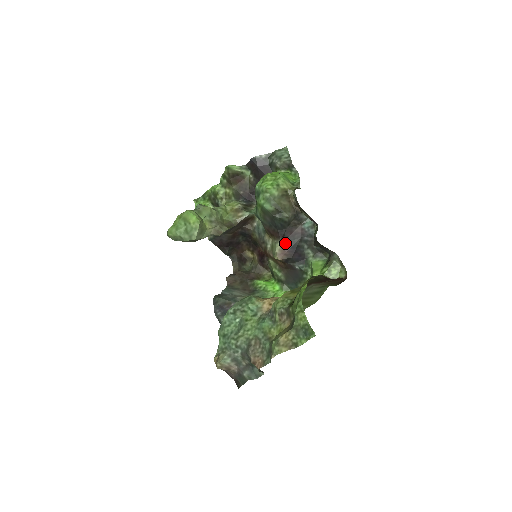
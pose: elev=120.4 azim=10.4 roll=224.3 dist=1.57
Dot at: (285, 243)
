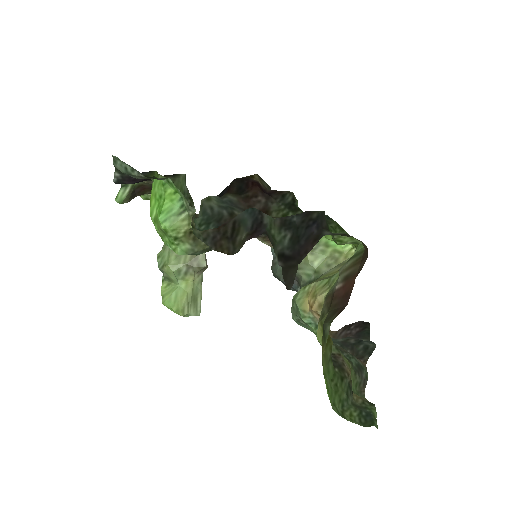
Dot at: (262, 237)
